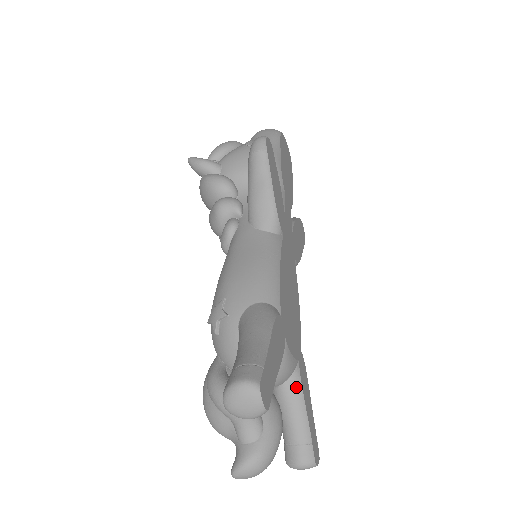
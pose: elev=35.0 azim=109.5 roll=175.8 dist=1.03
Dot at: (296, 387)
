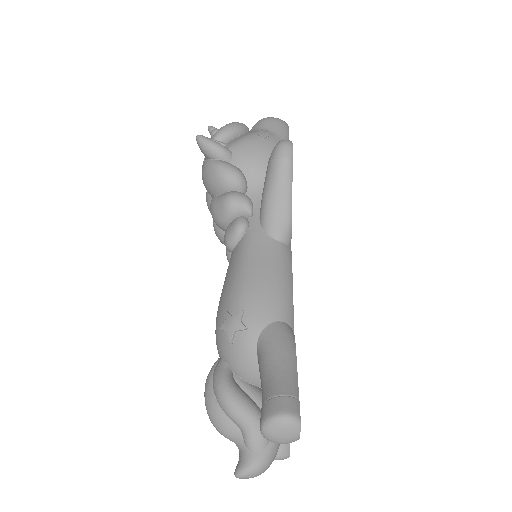
Dot at: occluded
